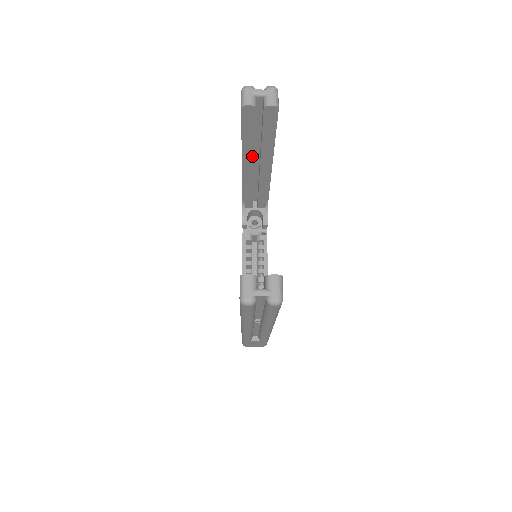
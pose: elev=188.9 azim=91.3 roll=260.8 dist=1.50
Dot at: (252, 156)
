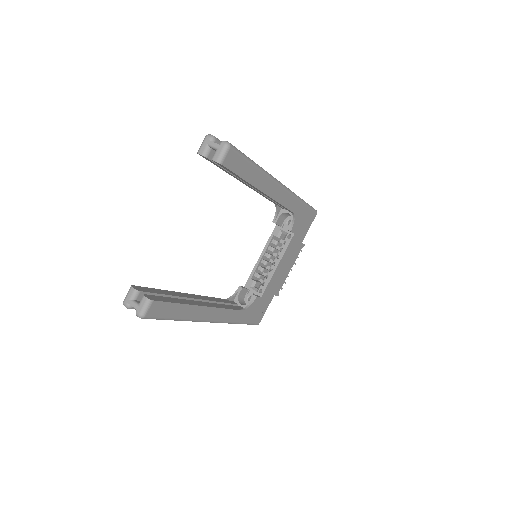
Dot at: (243, 181)
